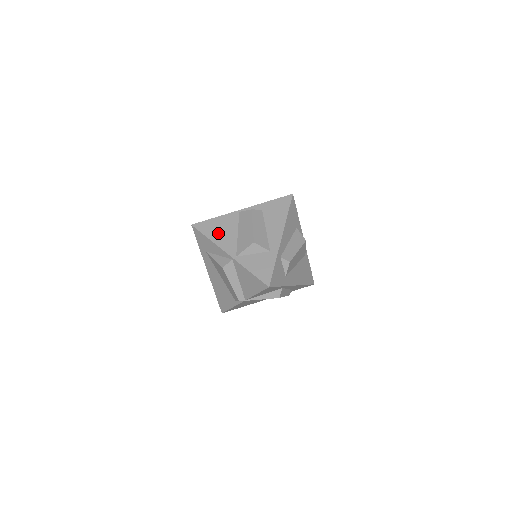
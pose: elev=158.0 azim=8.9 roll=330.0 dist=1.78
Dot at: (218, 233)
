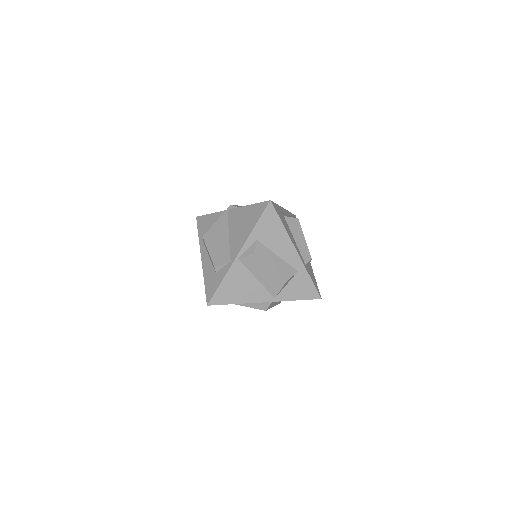
Dot at: (239, 293)
